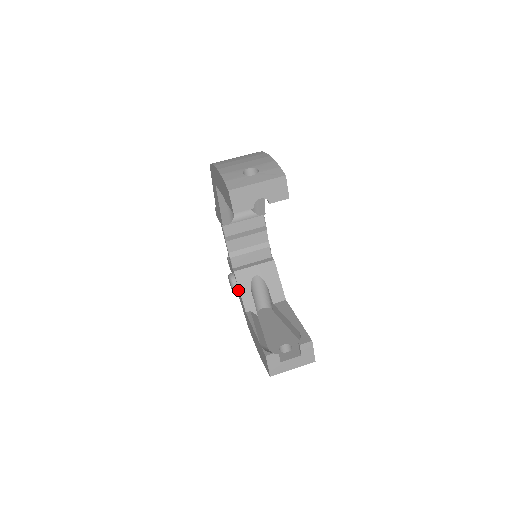
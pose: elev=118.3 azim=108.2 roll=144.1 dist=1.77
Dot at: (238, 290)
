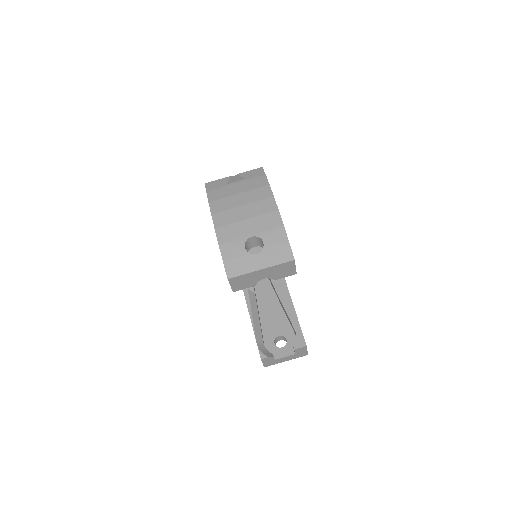
Dot at: occluded
